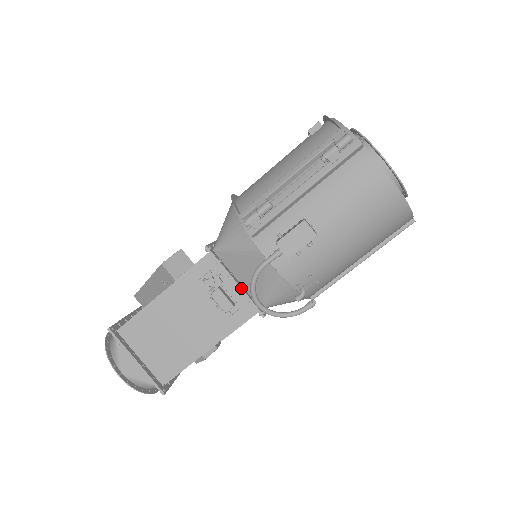
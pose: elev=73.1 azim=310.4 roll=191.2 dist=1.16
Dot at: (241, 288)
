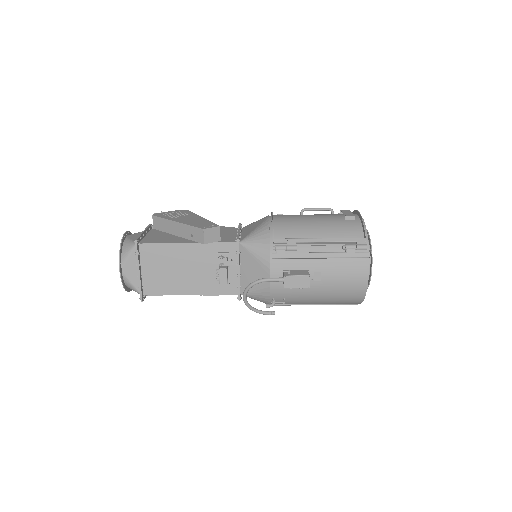
Dot at: (240, 277)
